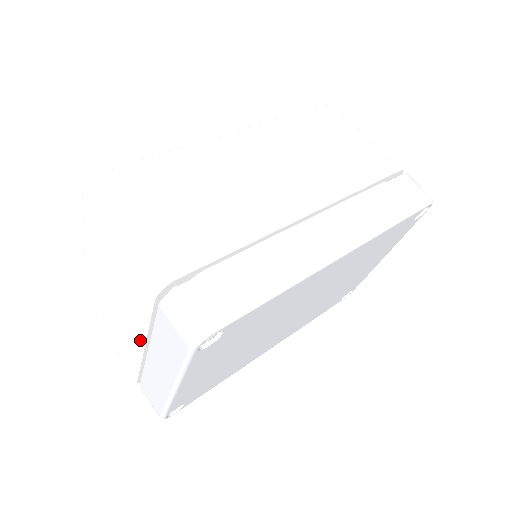
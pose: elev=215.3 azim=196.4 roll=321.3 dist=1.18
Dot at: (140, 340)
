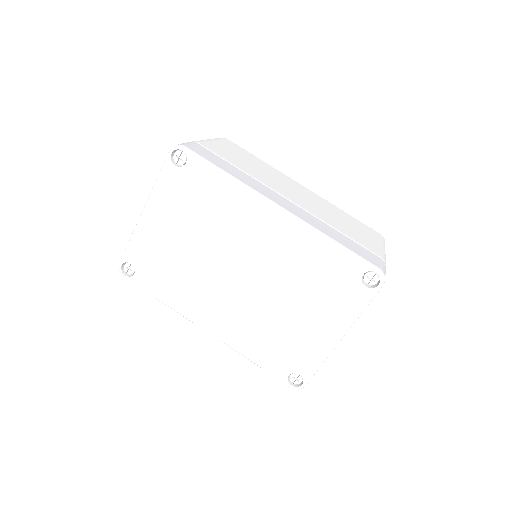
Dot at: occluded
